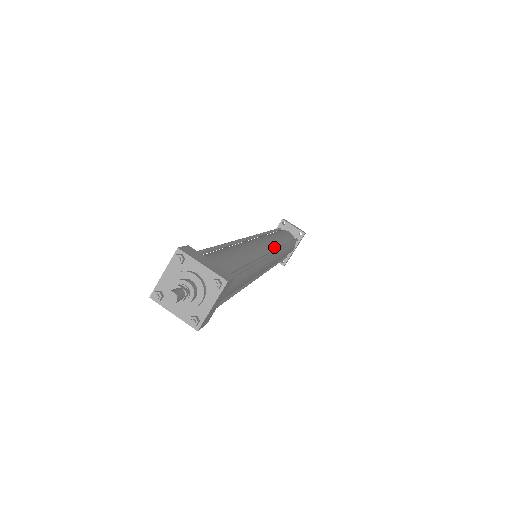
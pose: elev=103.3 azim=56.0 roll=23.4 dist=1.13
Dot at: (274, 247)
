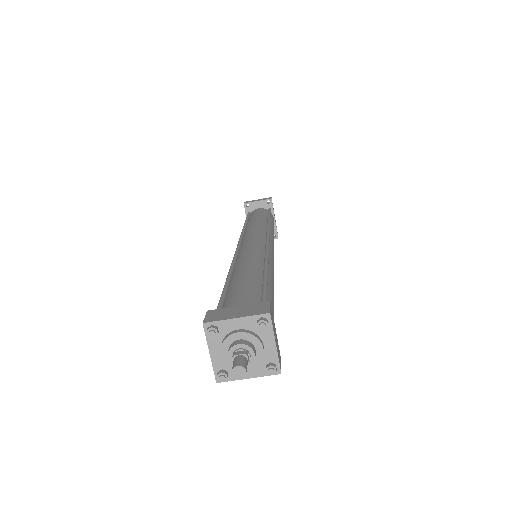
Dot at: (263, 235)
